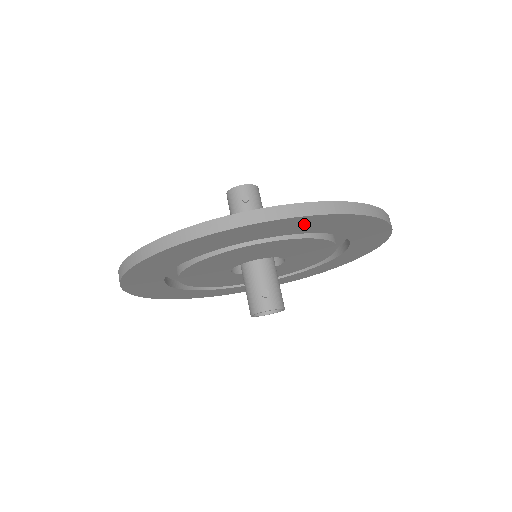
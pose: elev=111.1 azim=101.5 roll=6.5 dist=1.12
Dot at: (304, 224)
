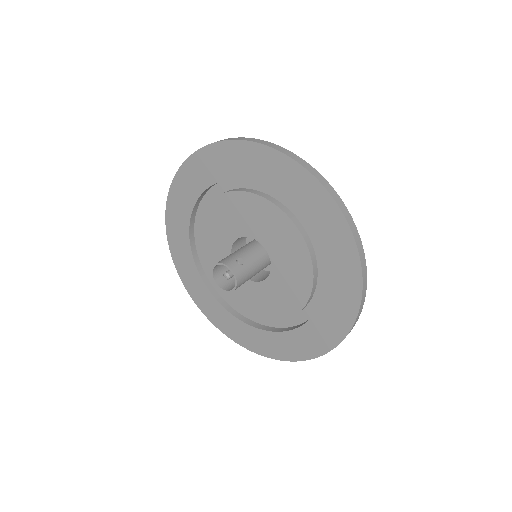
Dot at: (325, 215)
